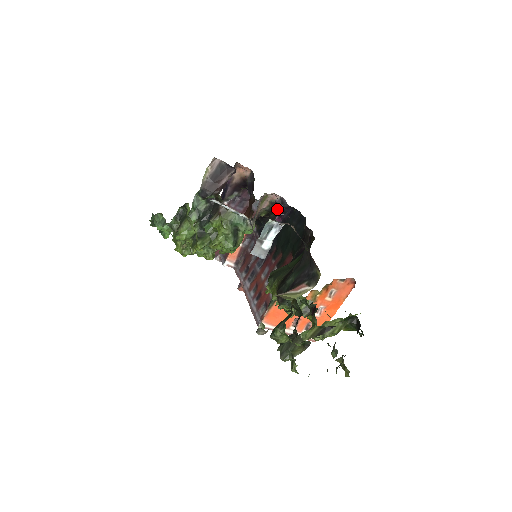
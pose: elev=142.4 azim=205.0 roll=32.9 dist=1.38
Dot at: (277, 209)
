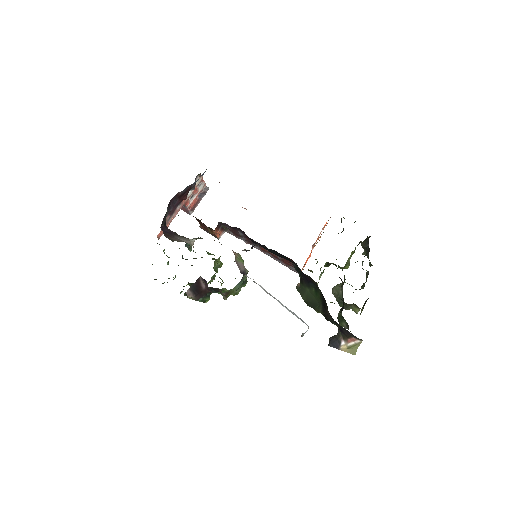
Dot at: occluded
